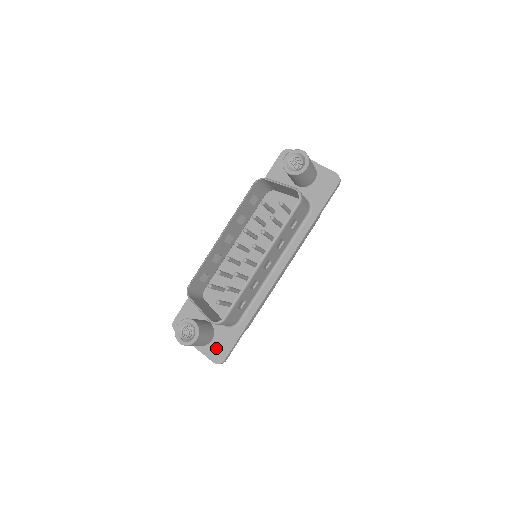
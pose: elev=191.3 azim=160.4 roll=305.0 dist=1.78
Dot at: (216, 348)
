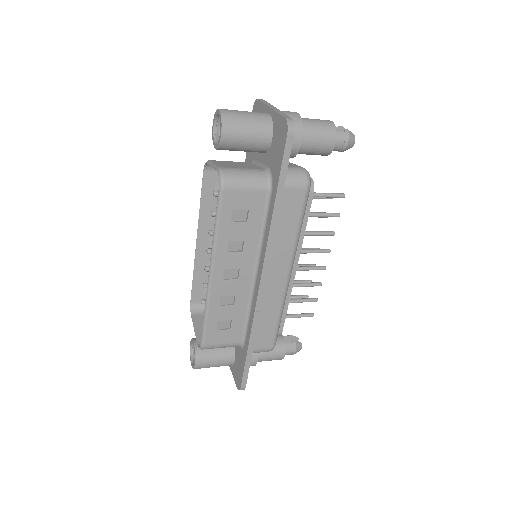
Dot at: (237, 370)
